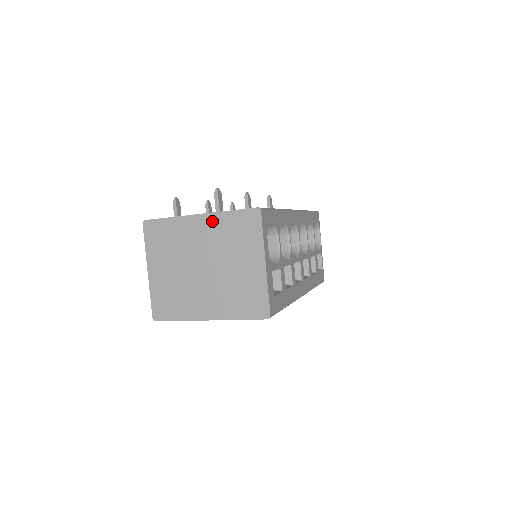
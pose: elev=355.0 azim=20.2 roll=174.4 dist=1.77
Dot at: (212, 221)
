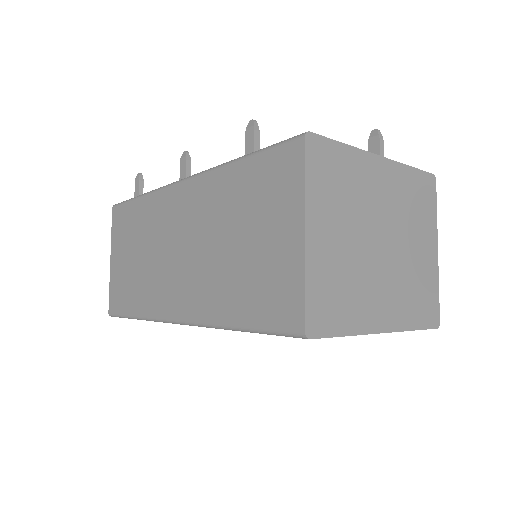
Dot at: (394, 173)
